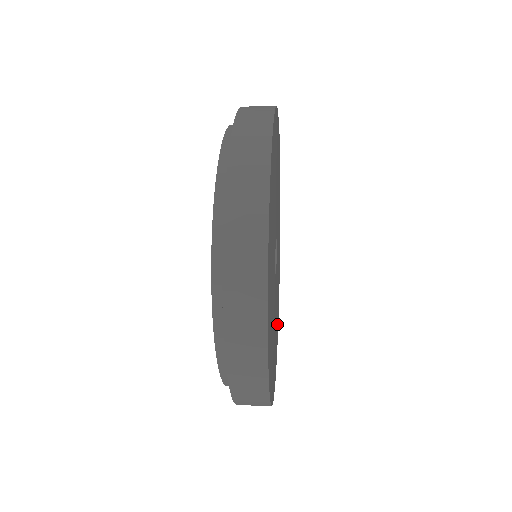
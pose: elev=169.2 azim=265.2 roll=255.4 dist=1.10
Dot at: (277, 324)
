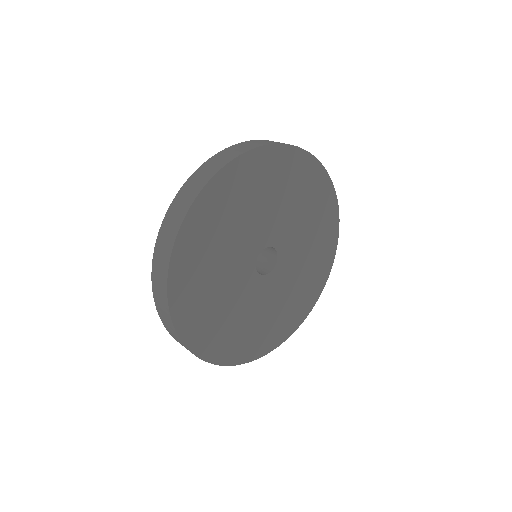
Dot at: (325, 242)
